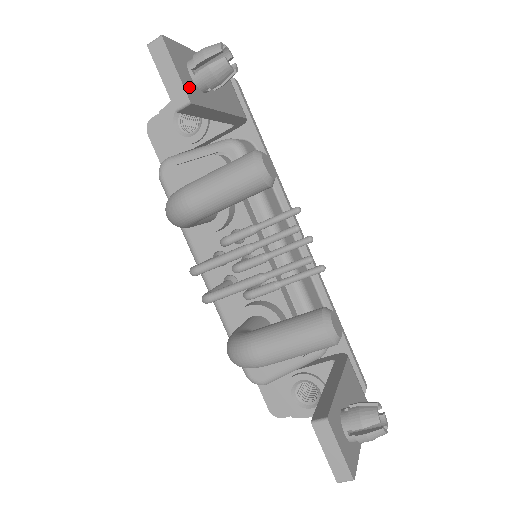
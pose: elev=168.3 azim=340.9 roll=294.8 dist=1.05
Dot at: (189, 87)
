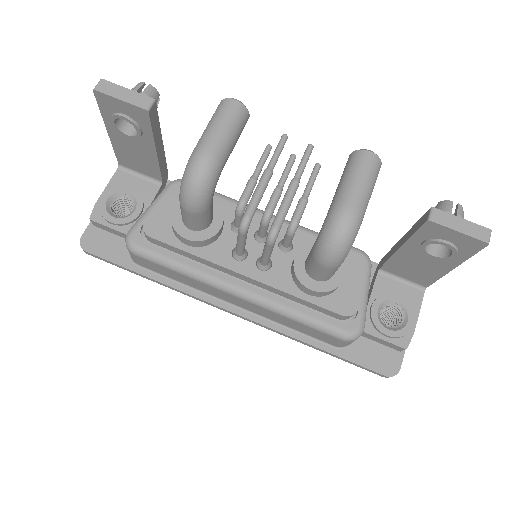
Dot at: occluded
